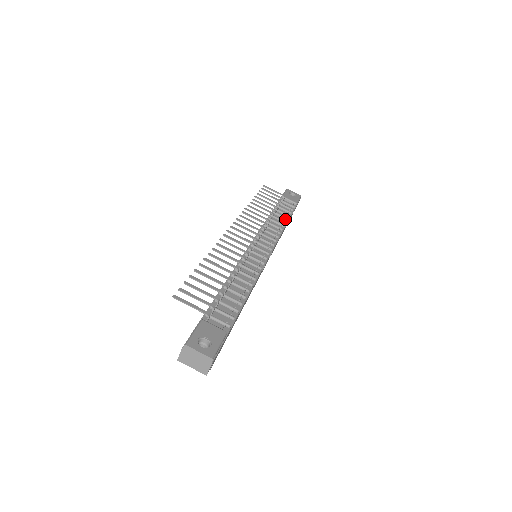
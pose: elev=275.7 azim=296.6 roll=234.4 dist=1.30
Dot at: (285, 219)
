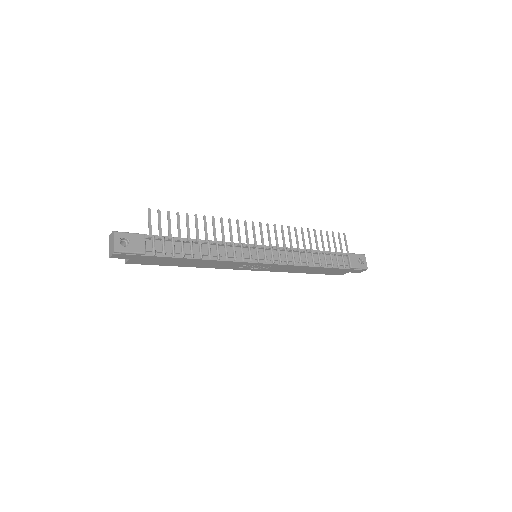
Dot at: (319, 264)
